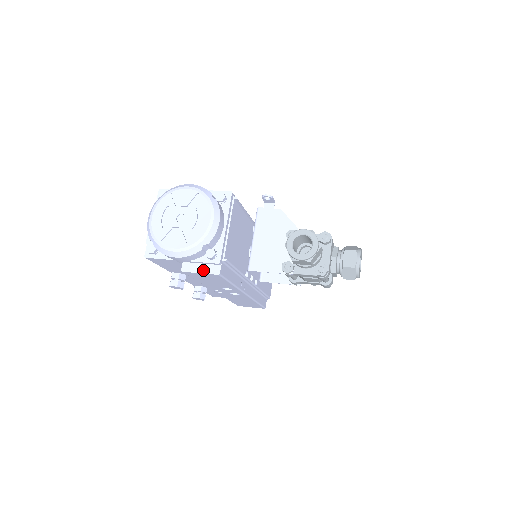
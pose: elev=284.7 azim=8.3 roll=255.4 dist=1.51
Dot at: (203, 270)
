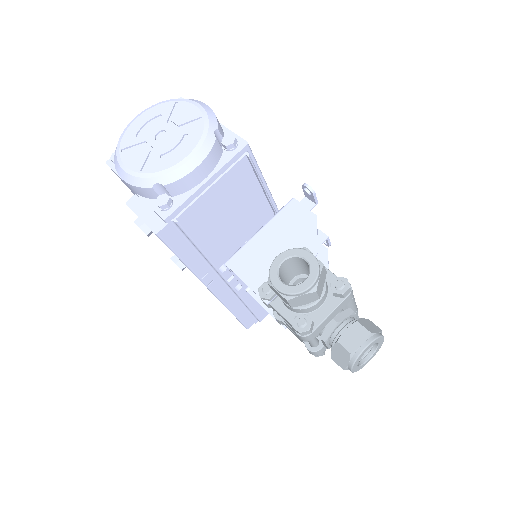
Dot at: (145, 217)
